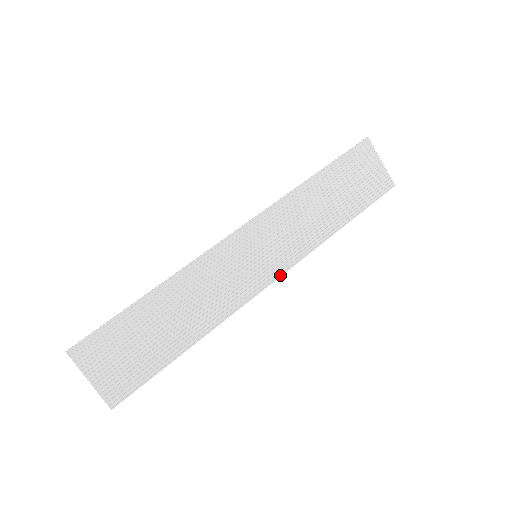
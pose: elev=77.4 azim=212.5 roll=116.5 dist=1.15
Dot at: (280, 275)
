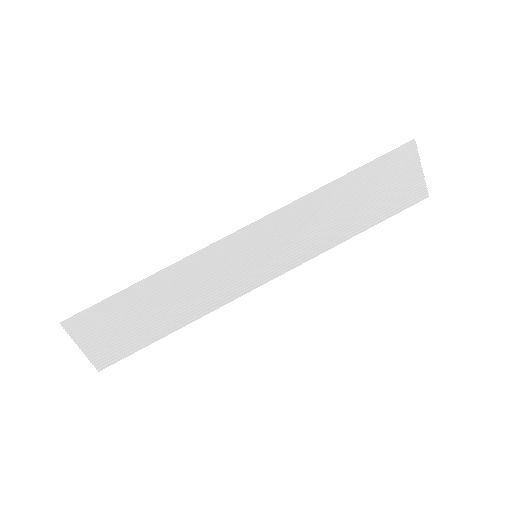
Dot at: (277, 276)
